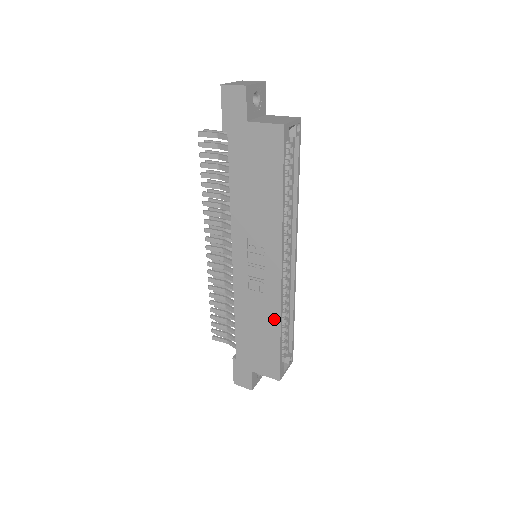
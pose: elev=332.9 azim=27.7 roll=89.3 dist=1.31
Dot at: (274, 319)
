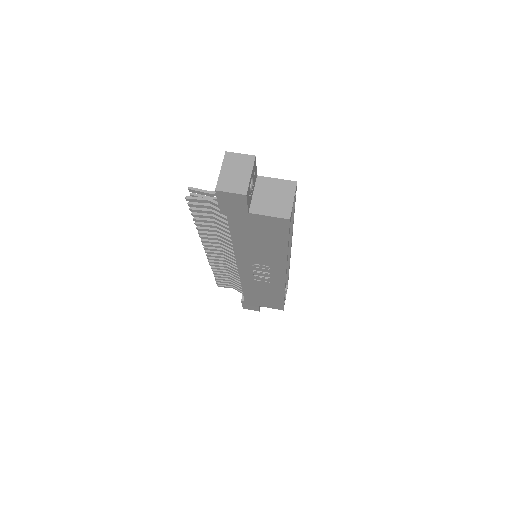
Dot at: (279, 292)
